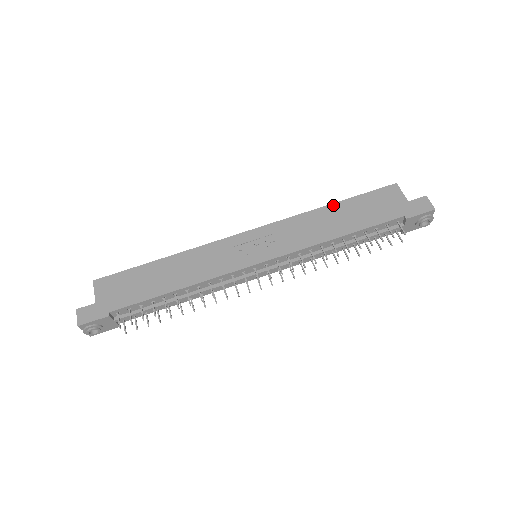
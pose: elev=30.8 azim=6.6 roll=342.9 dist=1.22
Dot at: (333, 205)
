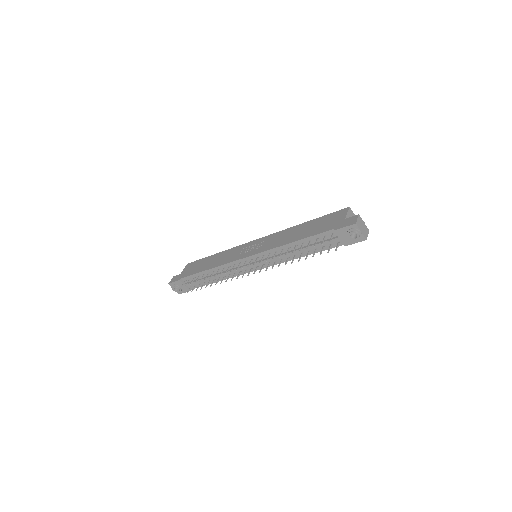
Dot at: (304, 223)
